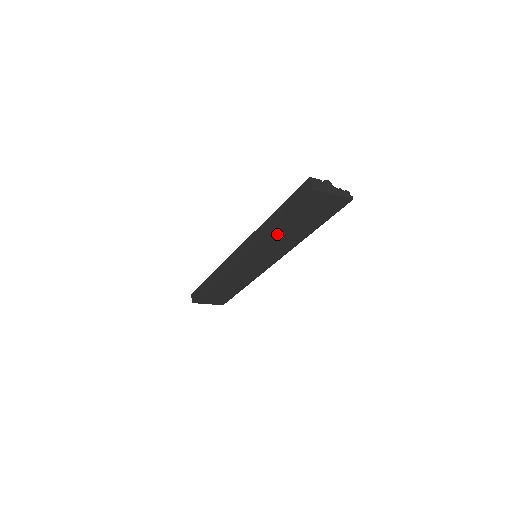
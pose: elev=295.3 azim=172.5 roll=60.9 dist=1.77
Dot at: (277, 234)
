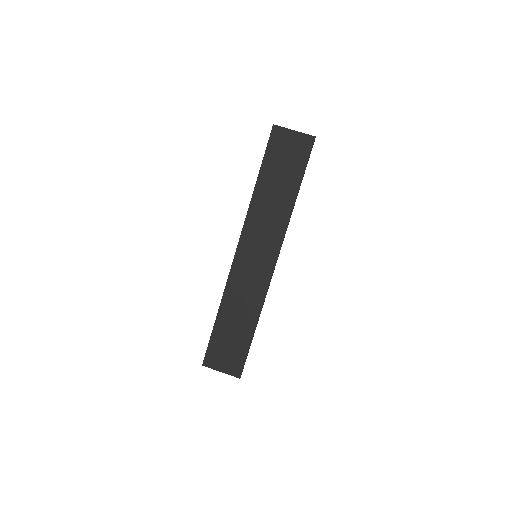
Dot at: (263, 200)
